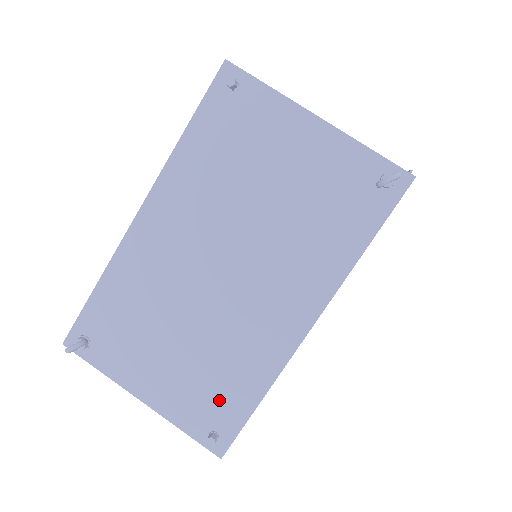
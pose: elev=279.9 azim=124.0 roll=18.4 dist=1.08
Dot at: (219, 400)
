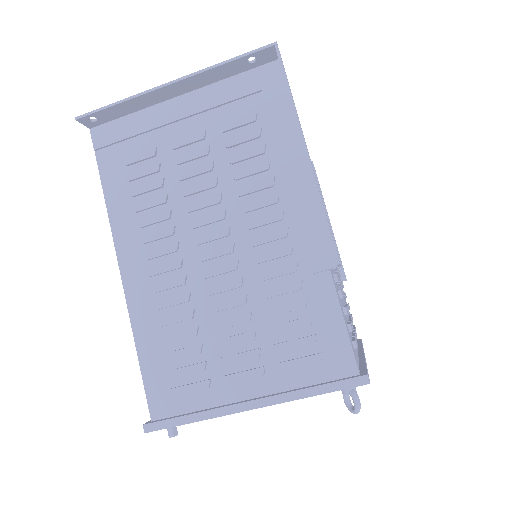
Dot at: occluded
